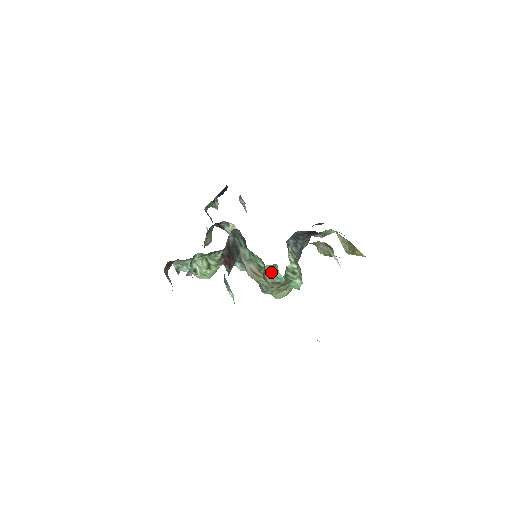
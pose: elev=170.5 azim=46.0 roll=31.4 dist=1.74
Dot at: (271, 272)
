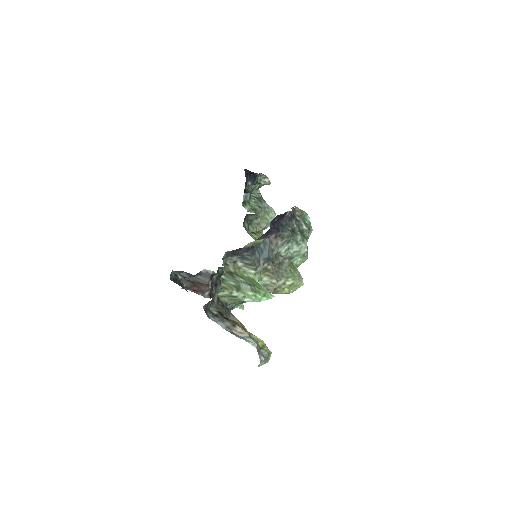
Dot at: occluded
